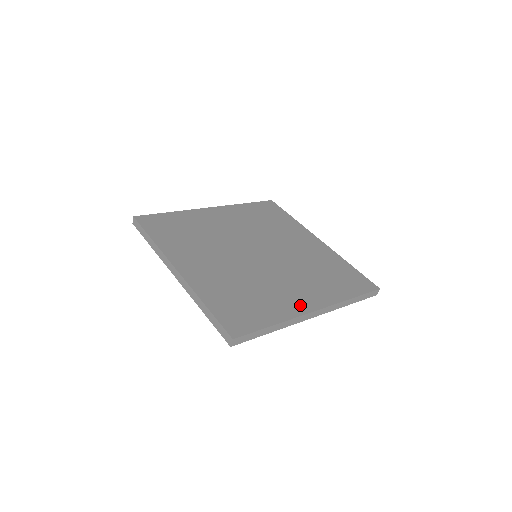
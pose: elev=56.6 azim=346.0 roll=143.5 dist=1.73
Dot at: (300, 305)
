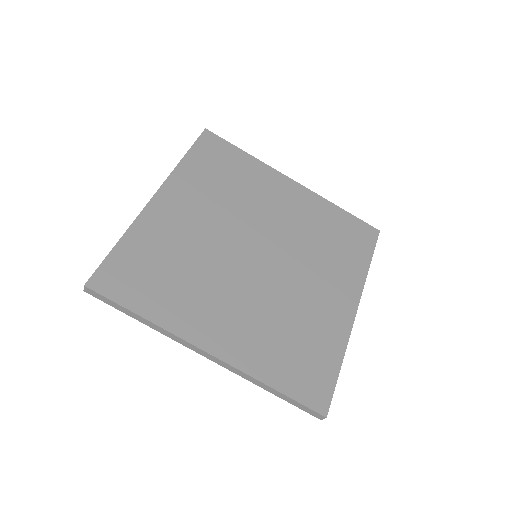
Dot at: (201, 331)
